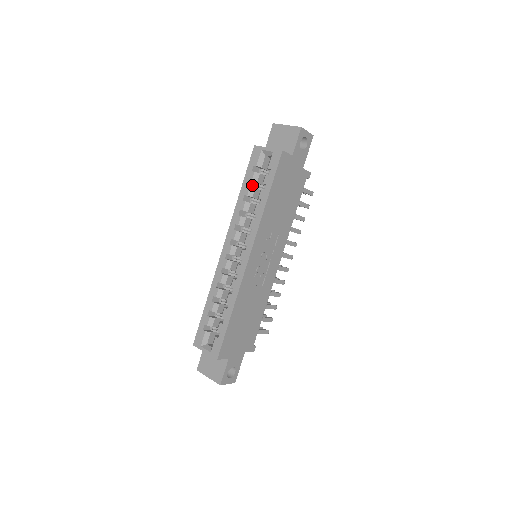
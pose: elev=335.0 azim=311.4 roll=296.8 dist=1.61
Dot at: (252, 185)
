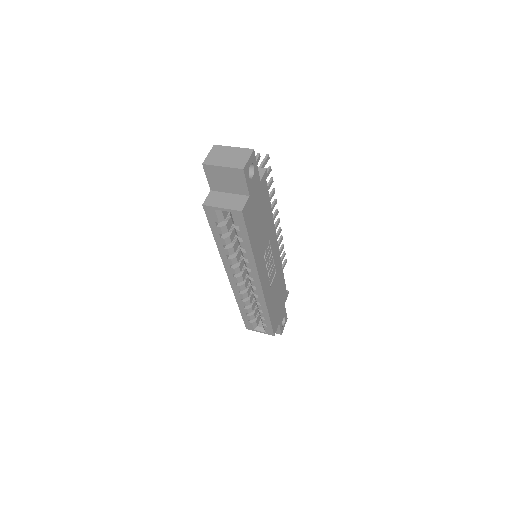
Dot at: occluded
